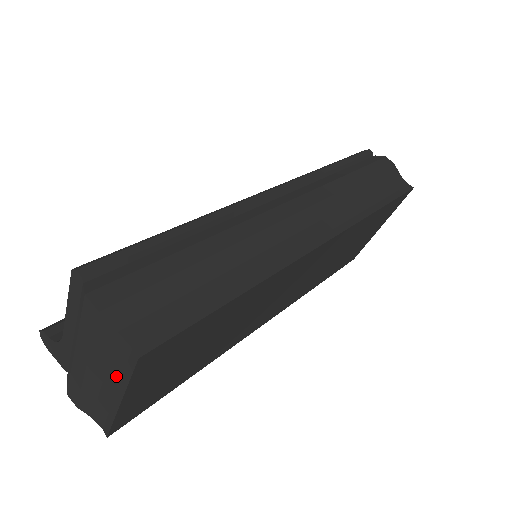
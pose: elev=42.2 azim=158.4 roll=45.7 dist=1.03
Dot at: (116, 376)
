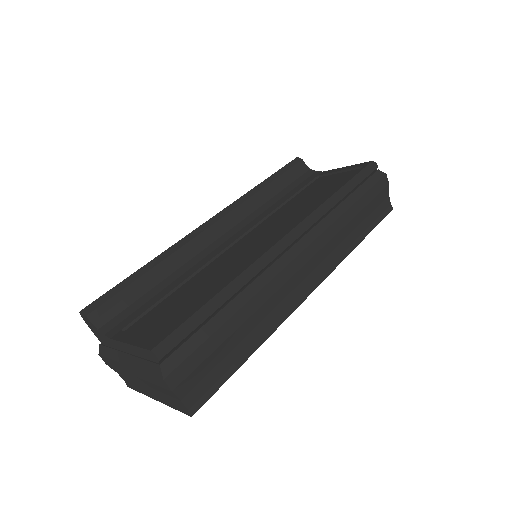
Dot at: (161, 396)
